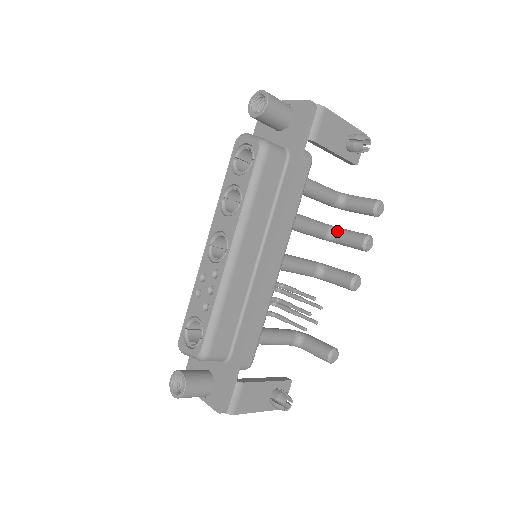
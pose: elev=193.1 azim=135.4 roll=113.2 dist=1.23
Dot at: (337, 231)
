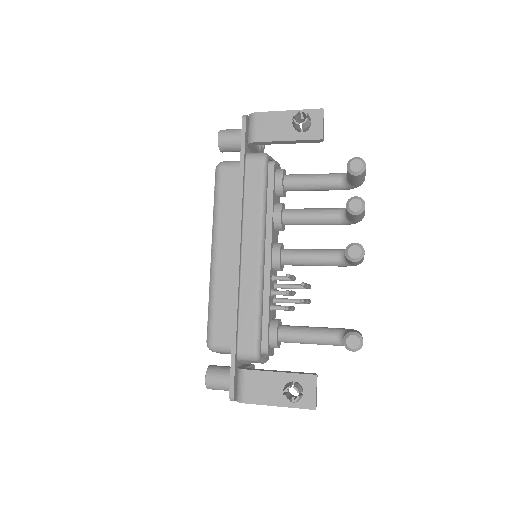
Dot at: occluded
